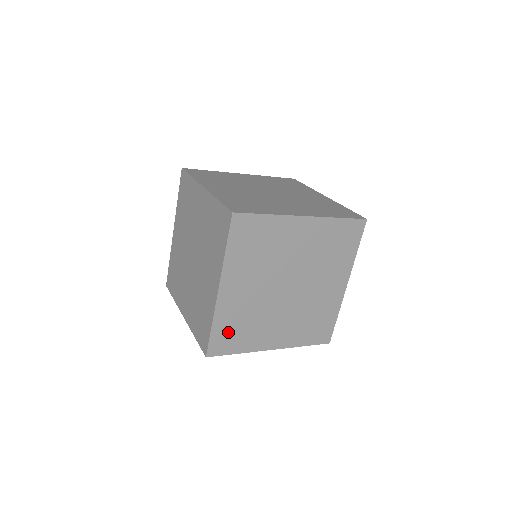
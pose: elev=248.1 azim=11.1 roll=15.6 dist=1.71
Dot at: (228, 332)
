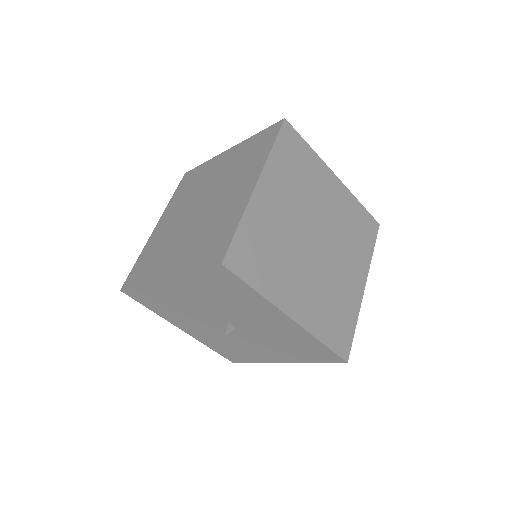
Dot at: (253, 247)
